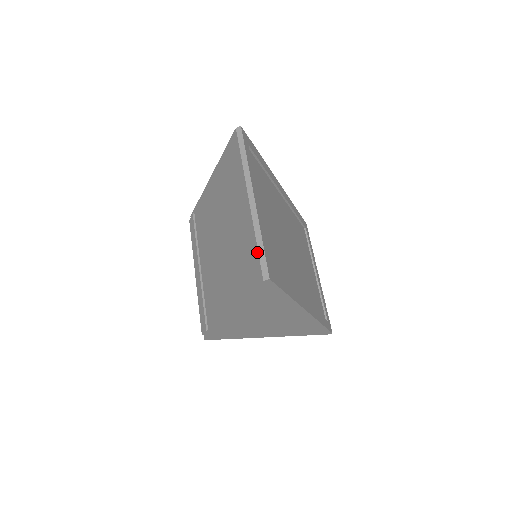
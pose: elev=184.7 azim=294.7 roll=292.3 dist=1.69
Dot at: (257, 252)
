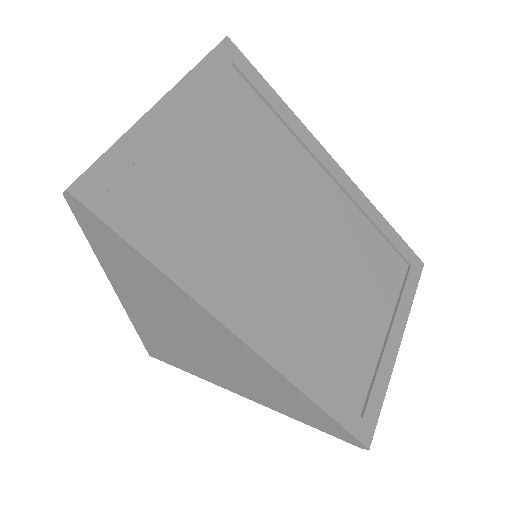
Dot at: occluded
